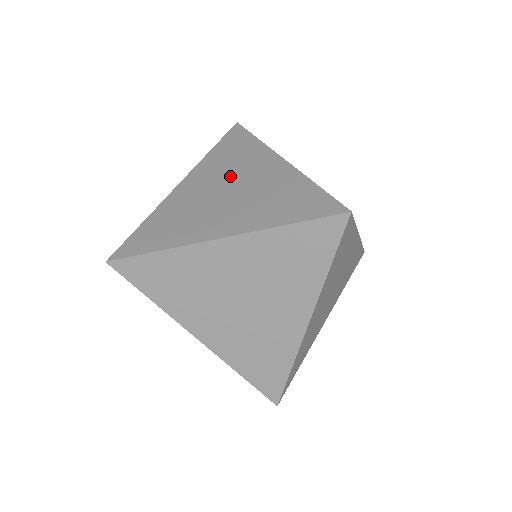
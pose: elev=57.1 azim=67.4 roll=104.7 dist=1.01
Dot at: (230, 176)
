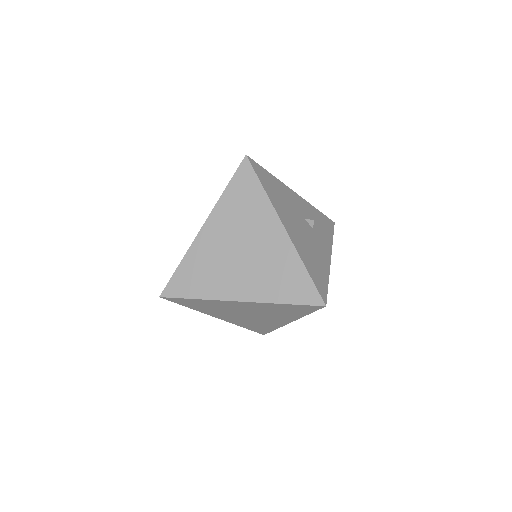
Dot at: (243, 234)
